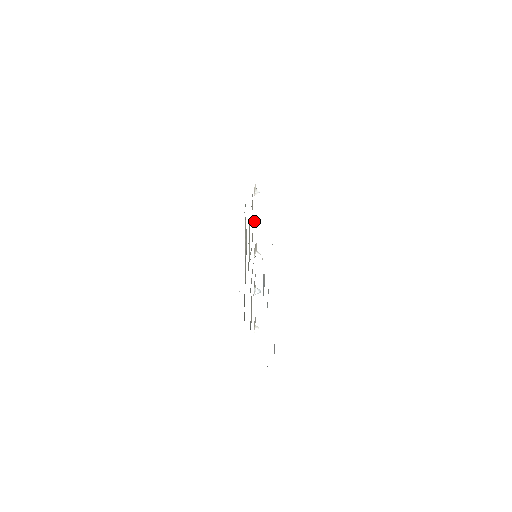
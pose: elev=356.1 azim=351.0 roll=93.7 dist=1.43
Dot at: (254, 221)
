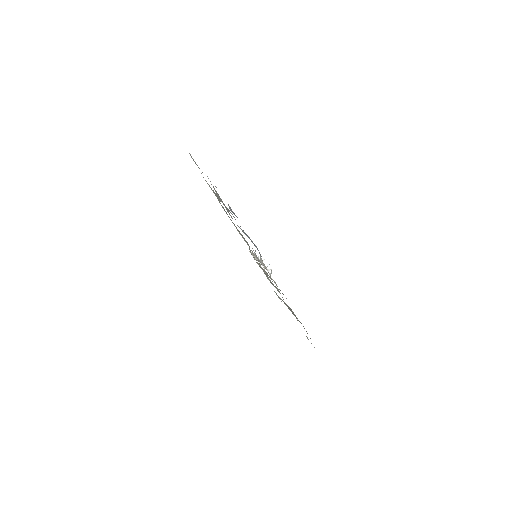
Dot at: occluded
